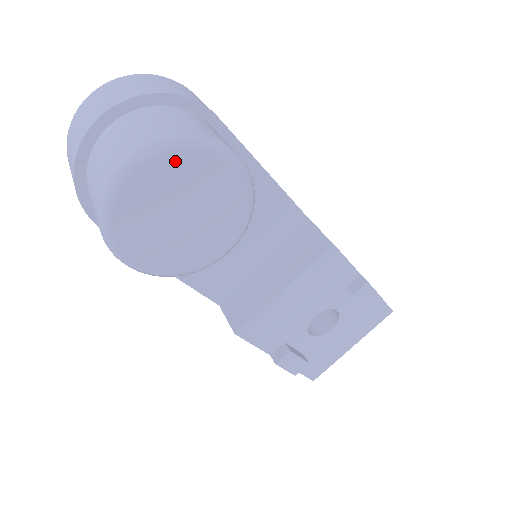
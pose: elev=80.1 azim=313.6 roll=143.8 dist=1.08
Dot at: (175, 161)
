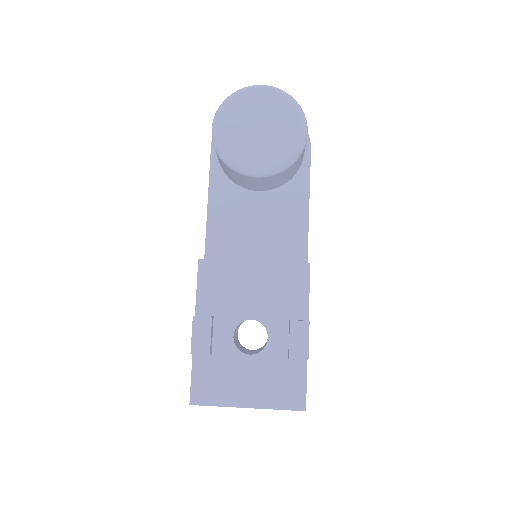
Dot at: (281, 100)
